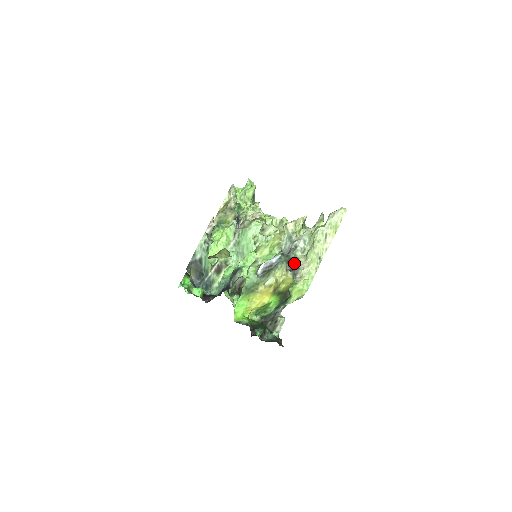
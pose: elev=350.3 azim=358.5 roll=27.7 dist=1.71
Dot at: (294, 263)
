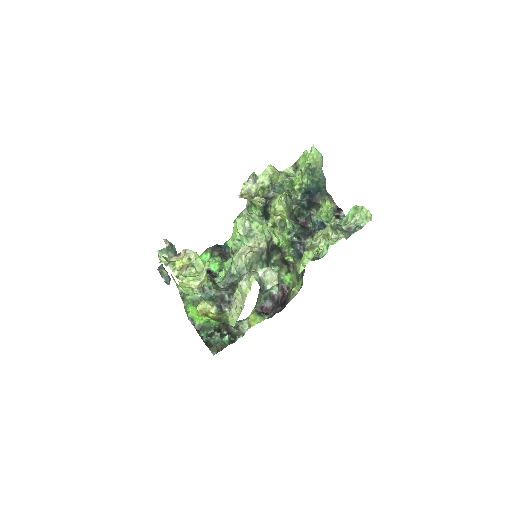
Dot at: (234, 296)
